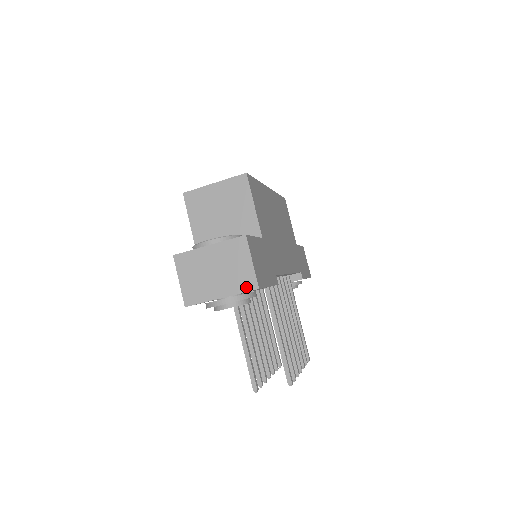
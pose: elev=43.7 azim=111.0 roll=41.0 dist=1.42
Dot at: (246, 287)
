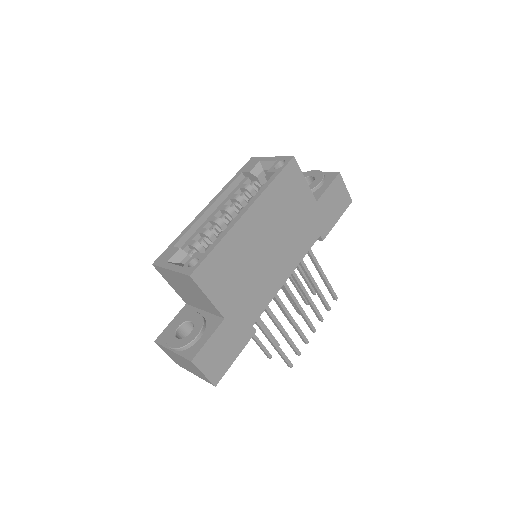
Dot at: (207, 381)
